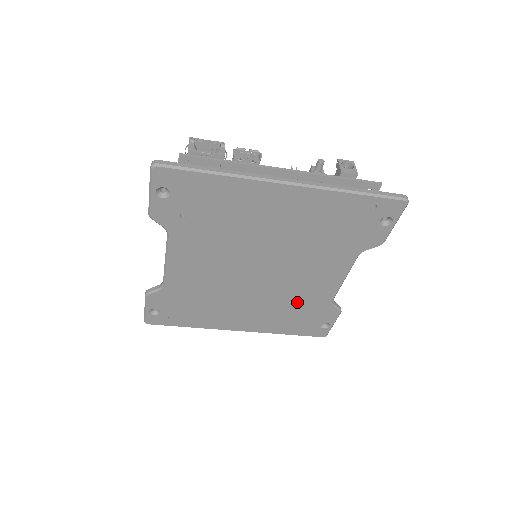
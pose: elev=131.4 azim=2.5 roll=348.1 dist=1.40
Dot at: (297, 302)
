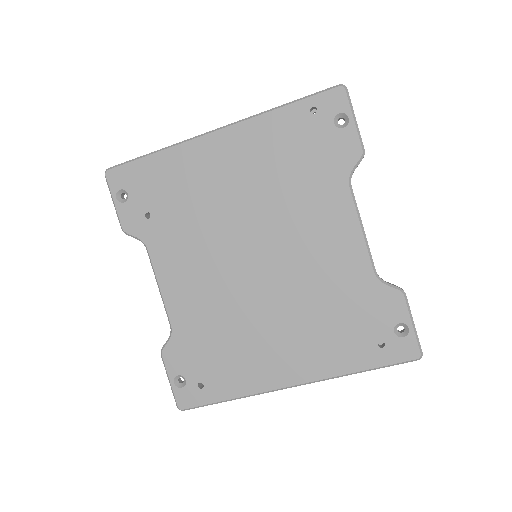
Dot at: (332, 296)
